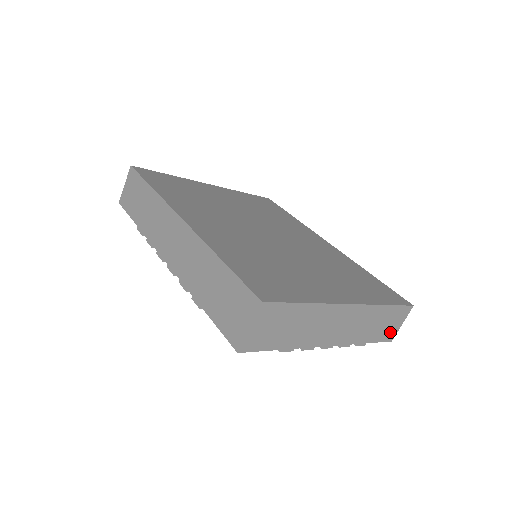
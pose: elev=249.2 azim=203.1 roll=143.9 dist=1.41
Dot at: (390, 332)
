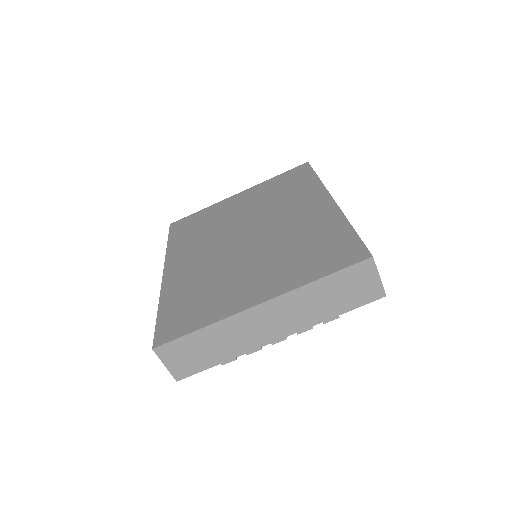
Dot at: (368, 292)
